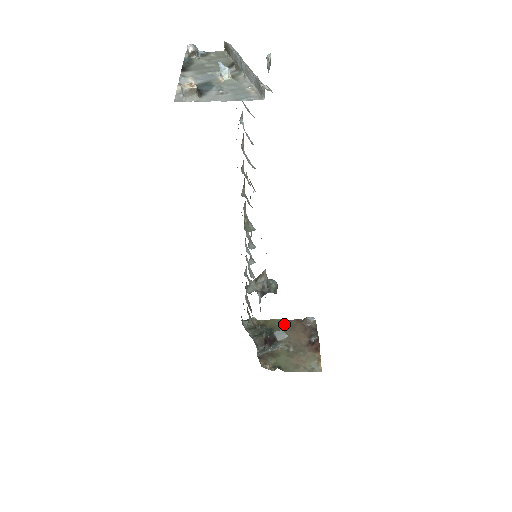
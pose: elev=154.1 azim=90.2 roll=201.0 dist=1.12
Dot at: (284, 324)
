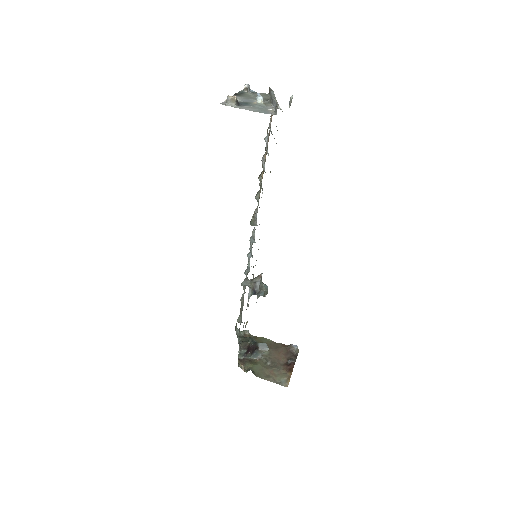
Dot at: (271, 344)
